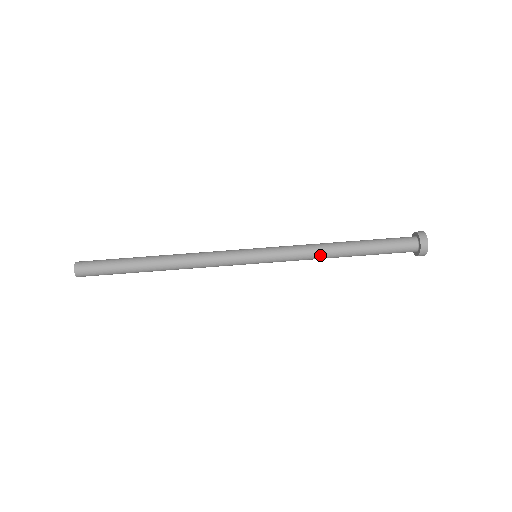
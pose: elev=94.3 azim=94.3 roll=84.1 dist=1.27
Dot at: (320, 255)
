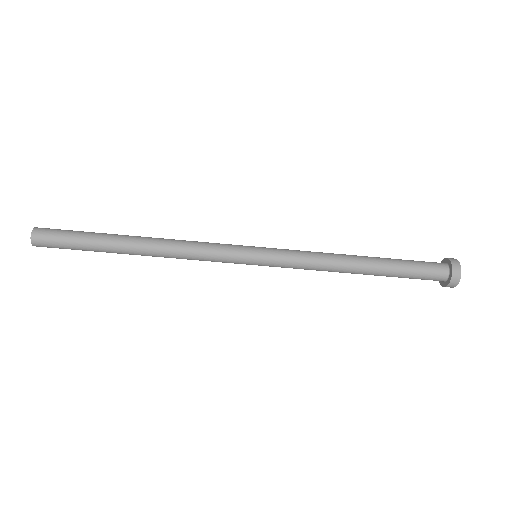
Dot at: (331, 271)
